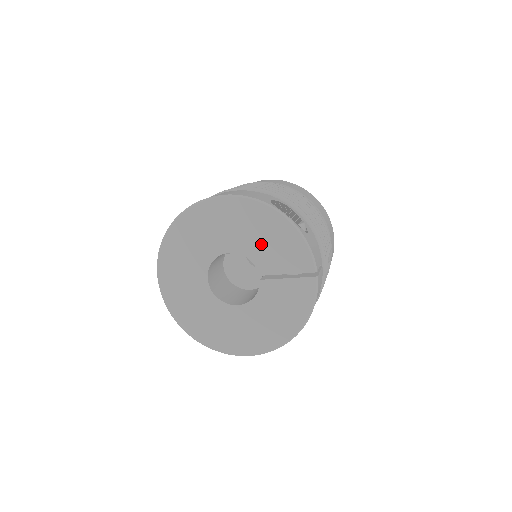
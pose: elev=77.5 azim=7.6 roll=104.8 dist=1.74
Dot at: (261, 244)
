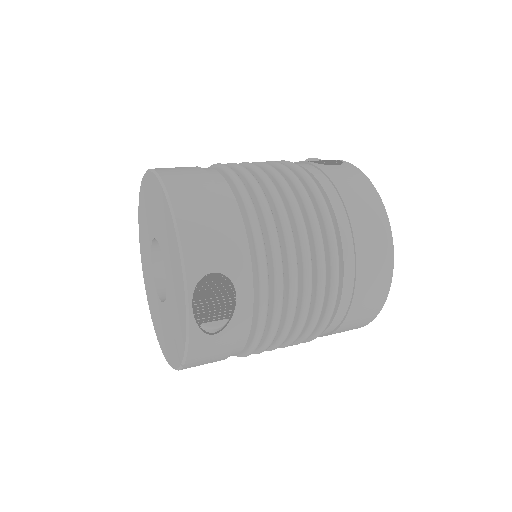
Dot at: (172, 289)
